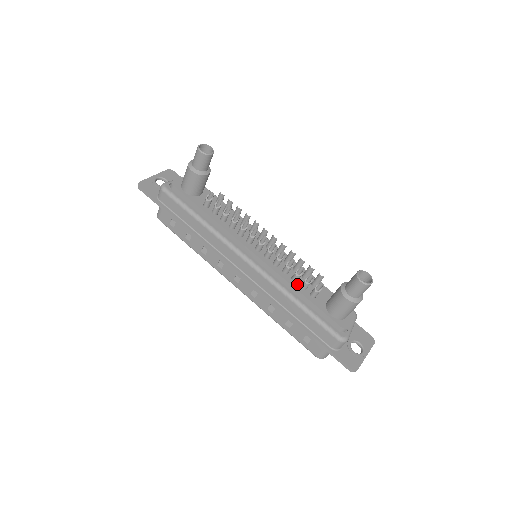
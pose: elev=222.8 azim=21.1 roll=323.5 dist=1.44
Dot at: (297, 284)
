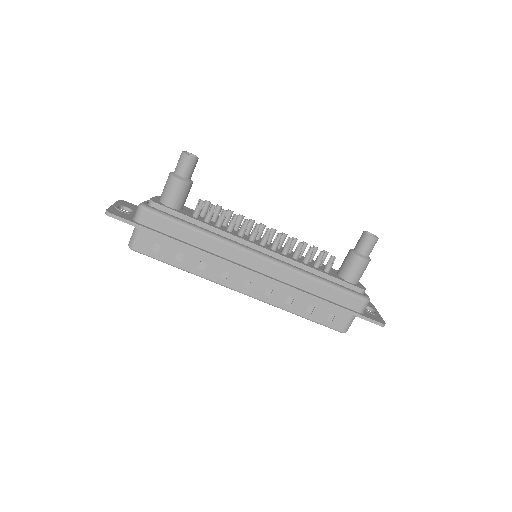
Dot at: (310, 265)
